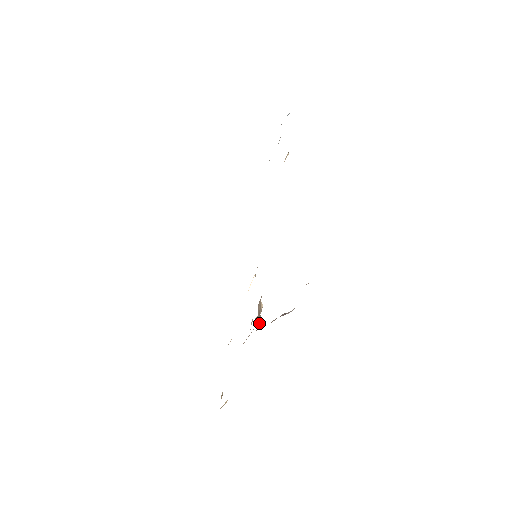
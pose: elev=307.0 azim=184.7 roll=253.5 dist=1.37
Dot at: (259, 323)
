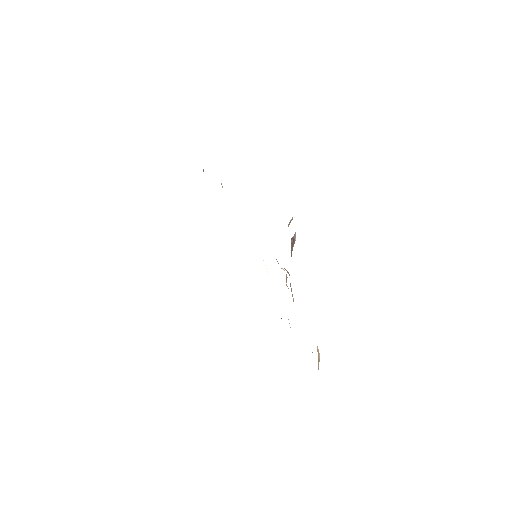
Dot at: (289, 274)
